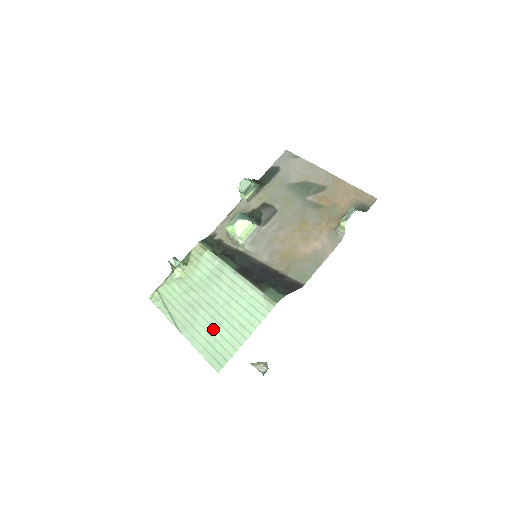
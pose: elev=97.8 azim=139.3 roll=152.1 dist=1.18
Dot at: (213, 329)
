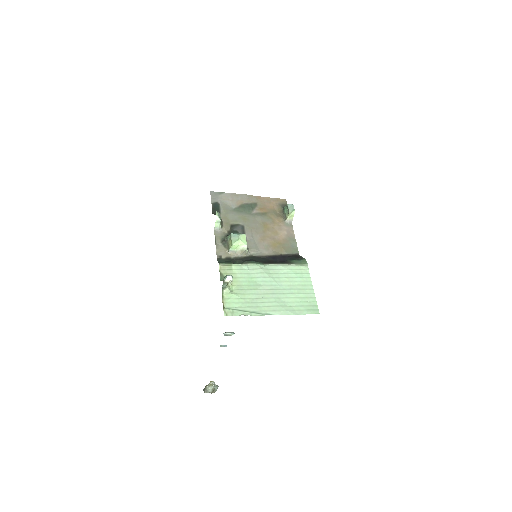
Dot at: (291, 298)
